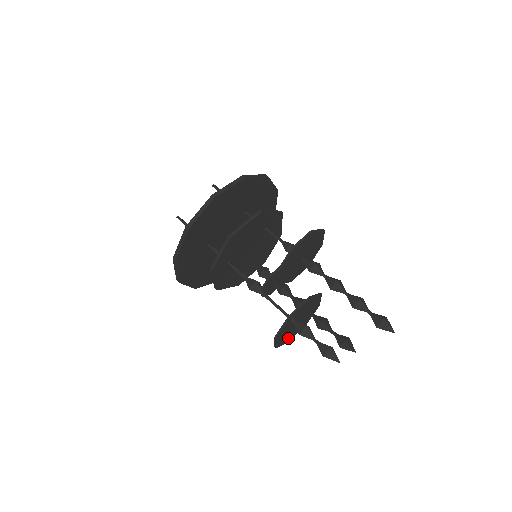
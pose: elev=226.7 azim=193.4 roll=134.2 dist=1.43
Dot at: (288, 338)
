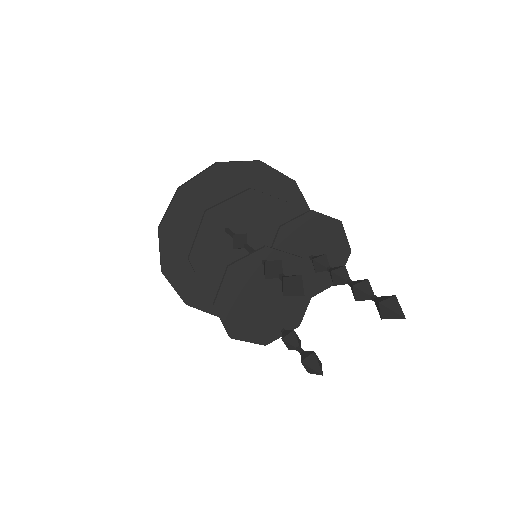
Dot at: (235, 321)
